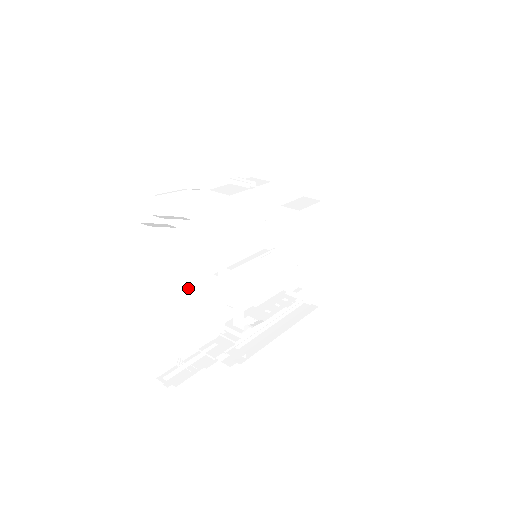
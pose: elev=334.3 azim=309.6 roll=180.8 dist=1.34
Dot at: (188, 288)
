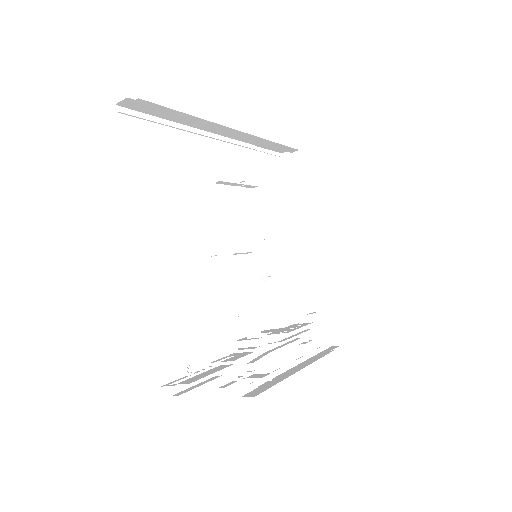
Dot at: (186, 271)
